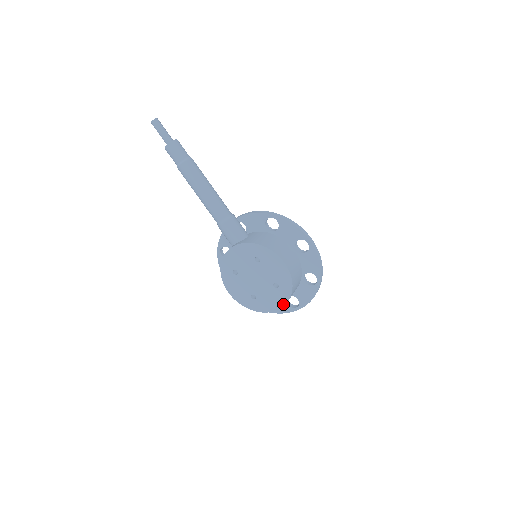
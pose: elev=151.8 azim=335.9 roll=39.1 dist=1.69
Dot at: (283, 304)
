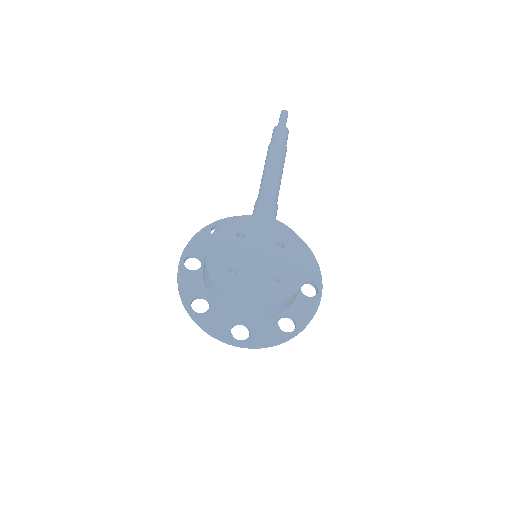
Dot at: (263, 303)
